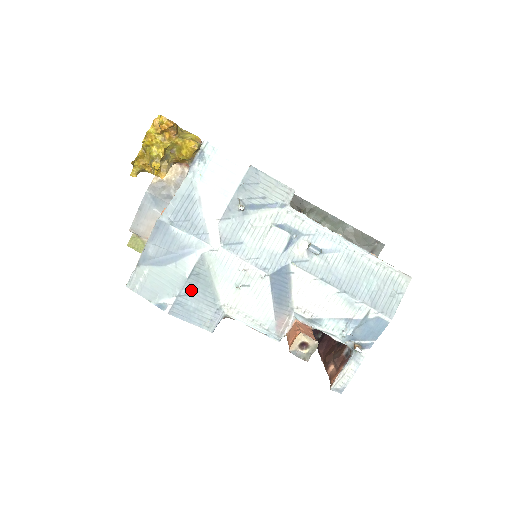
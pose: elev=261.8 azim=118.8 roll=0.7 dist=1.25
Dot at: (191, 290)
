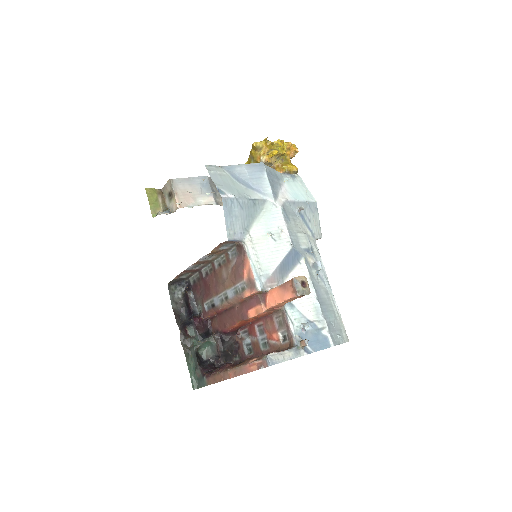
Dot at: (244, 206)
